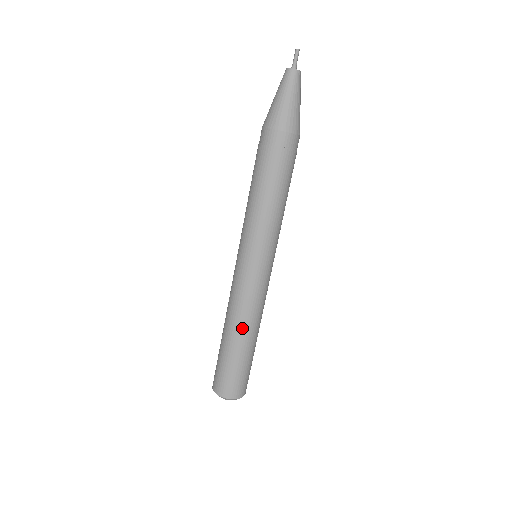
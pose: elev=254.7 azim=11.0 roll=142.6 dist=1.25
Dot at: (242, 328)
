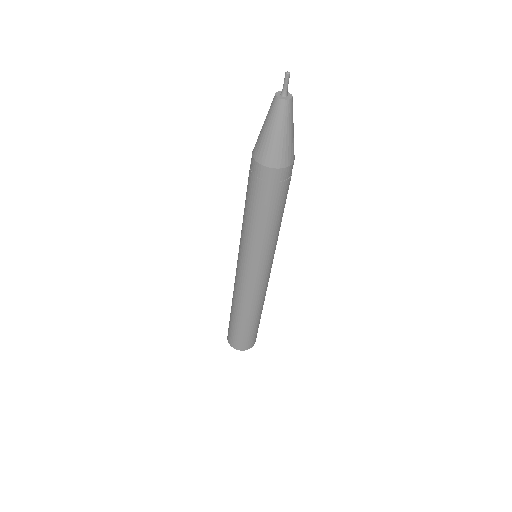
Dot at: (259, 309)
